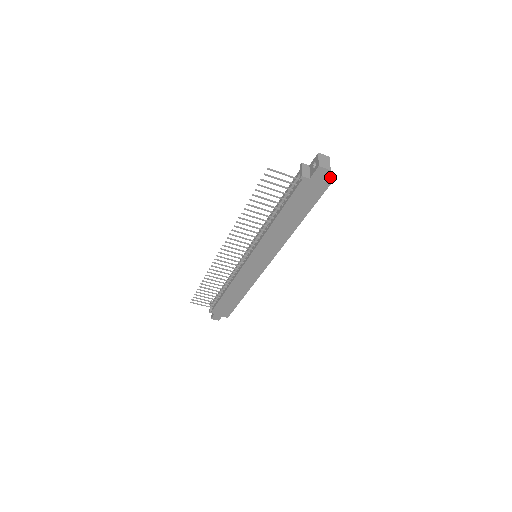
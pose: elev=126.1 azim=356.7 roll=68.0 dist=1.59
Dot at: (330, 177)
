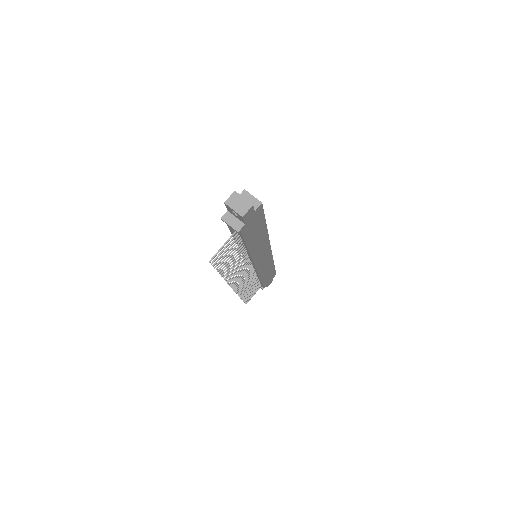
Dot at: (253, 197)
